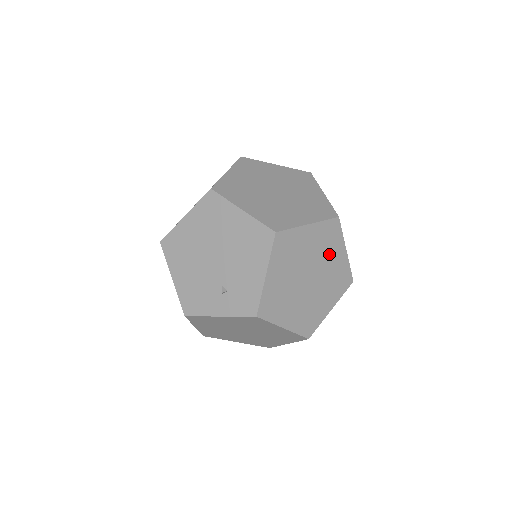
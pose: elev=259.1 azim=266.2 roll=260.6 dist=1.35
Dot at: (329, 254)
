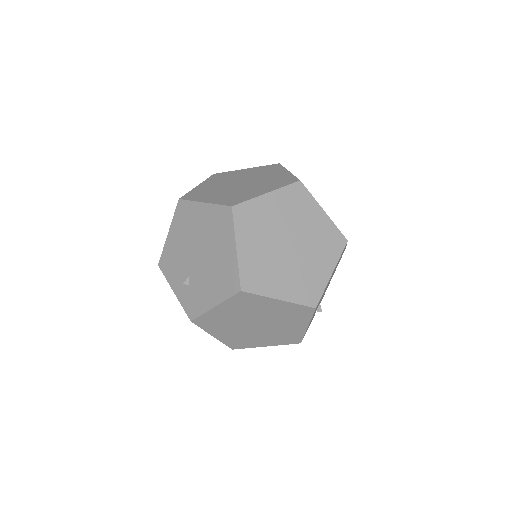
Dot at: (288, 321)
